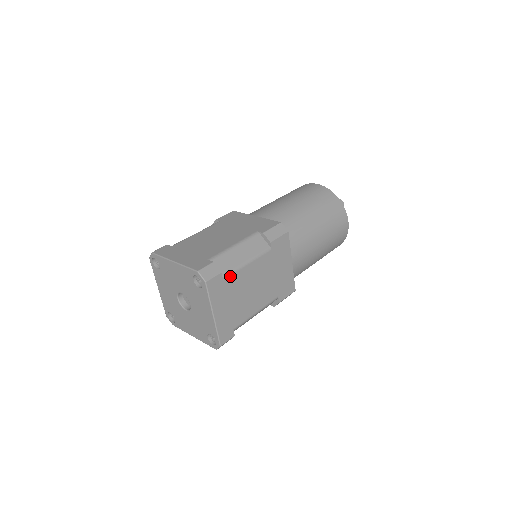
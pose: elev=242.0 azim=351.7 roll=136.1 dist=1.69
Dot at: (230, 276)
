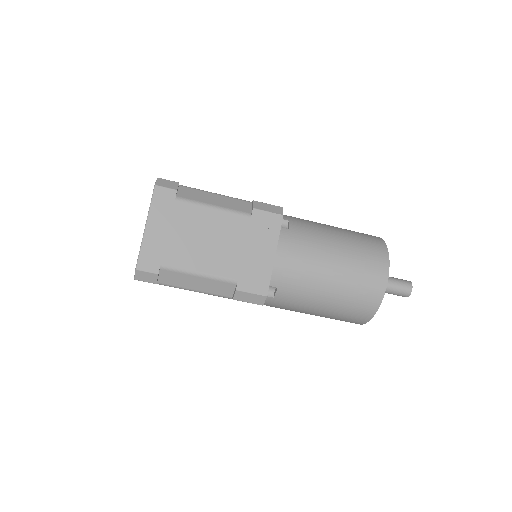
Dot at: (186, 203)
